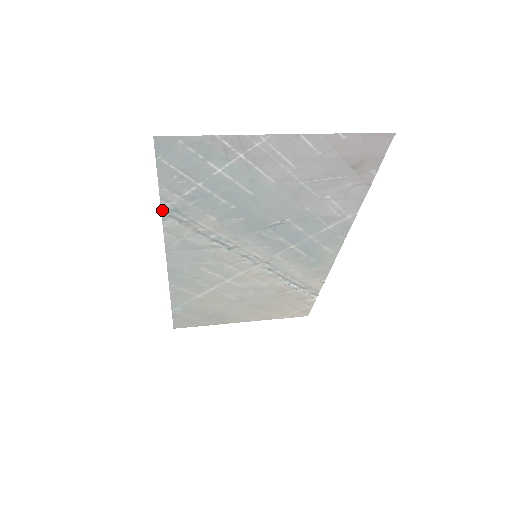
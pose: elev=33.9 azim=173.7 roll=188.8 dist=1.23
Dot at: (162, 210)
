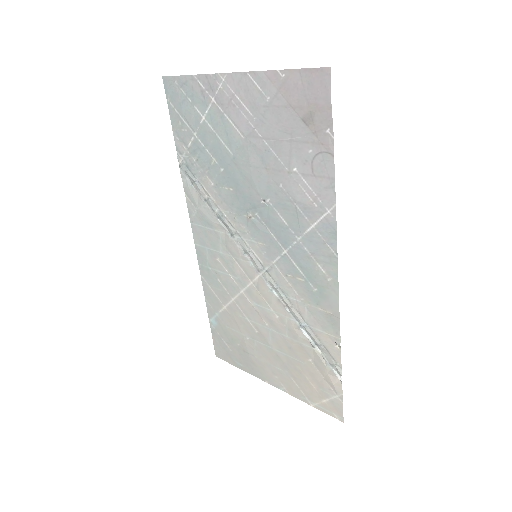
Dot at: (180, 164)
